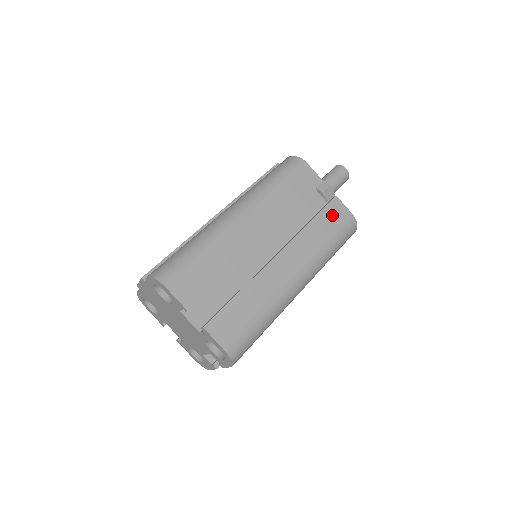
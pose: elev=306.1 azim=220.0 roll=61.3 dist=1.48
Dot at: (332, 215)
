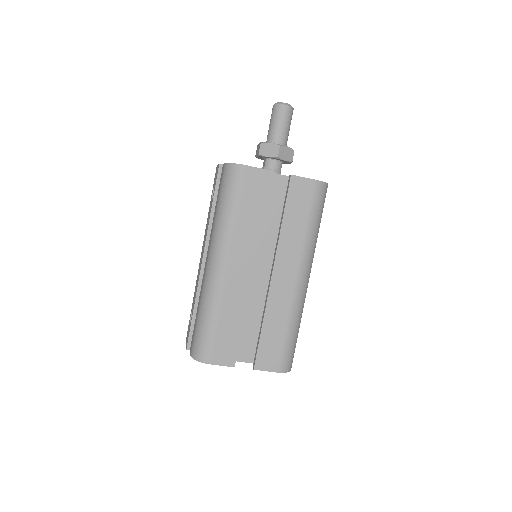
Dot at: (298, 198)
